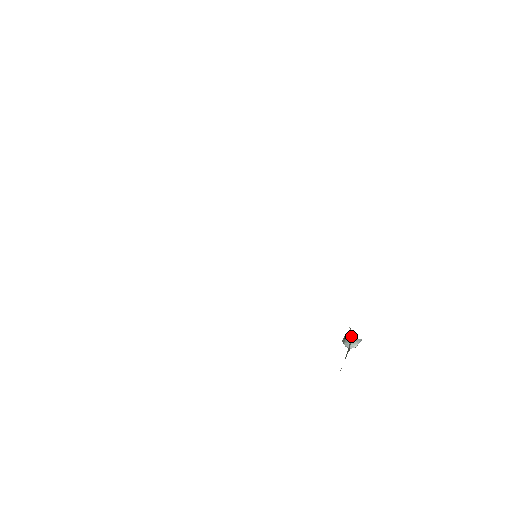
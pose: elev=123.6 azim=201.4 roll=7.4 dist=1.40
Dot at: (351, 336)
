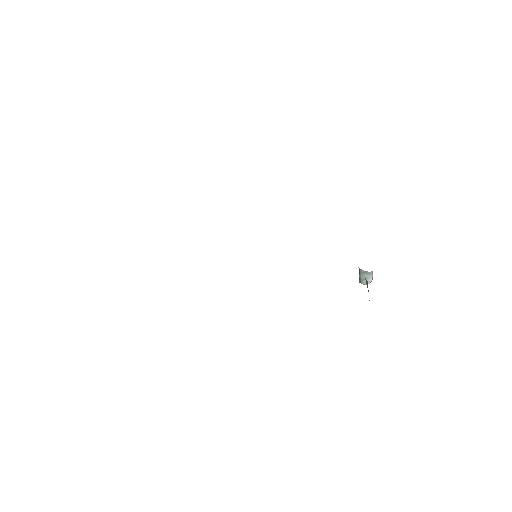
Dot at: (363, 273)
